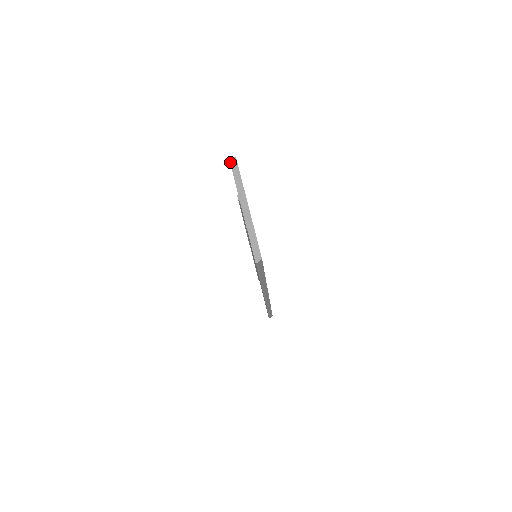
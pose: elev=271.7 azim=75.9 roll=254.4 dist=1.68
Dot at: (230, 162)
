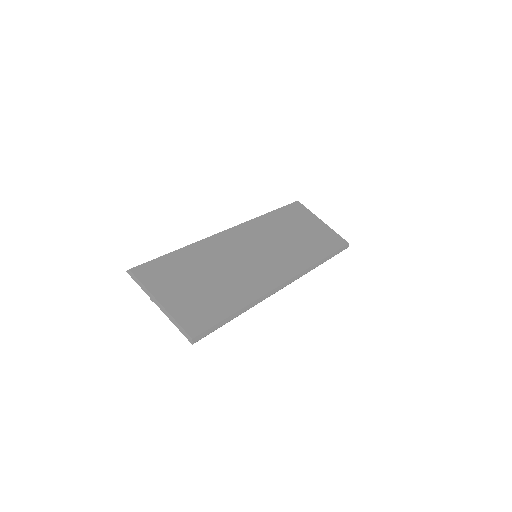
Dot at: occluded
